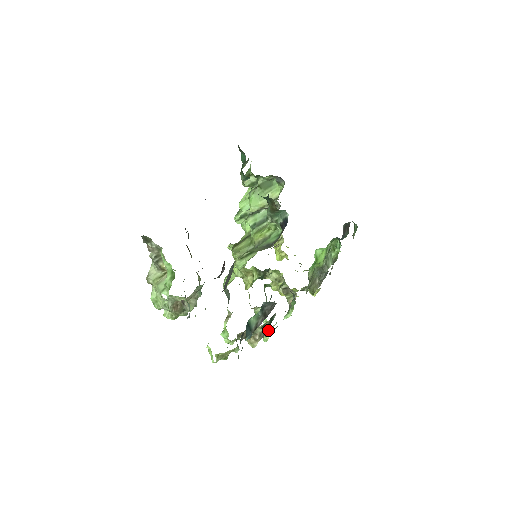
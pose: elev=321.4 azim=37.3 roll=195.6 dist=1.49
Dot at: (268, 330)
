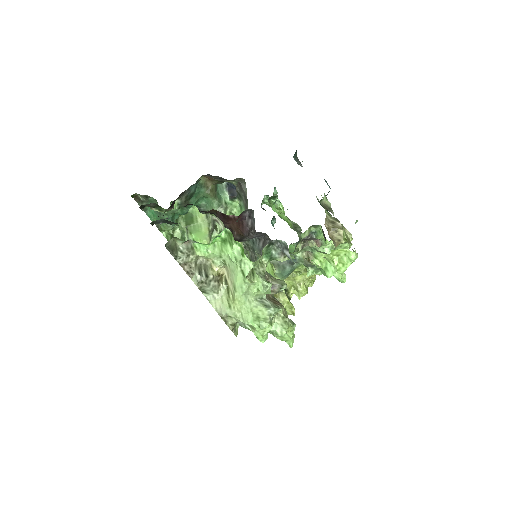
Dot at: occluded
